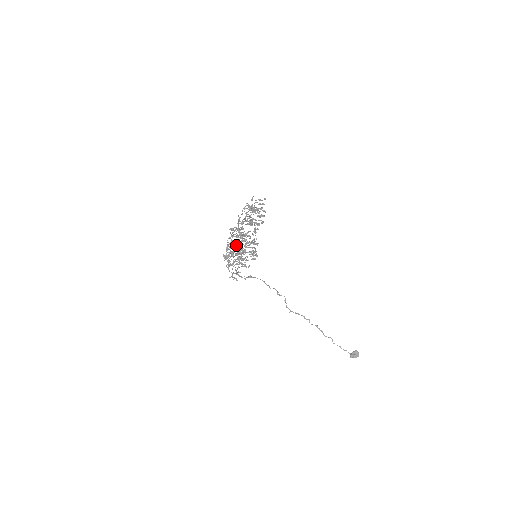
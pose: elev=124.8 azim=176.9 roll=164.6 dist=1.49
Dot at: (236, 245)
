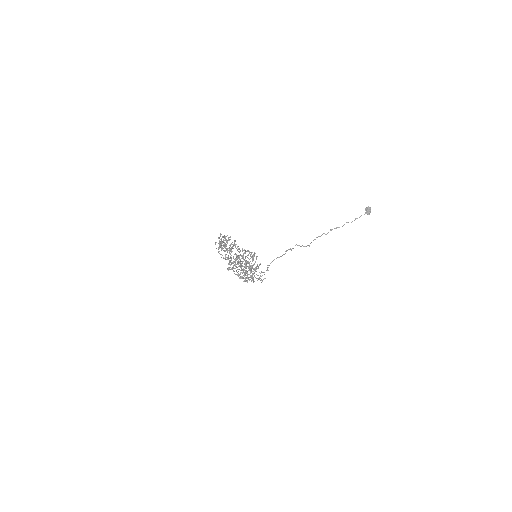
Dot at: (241, 269)
